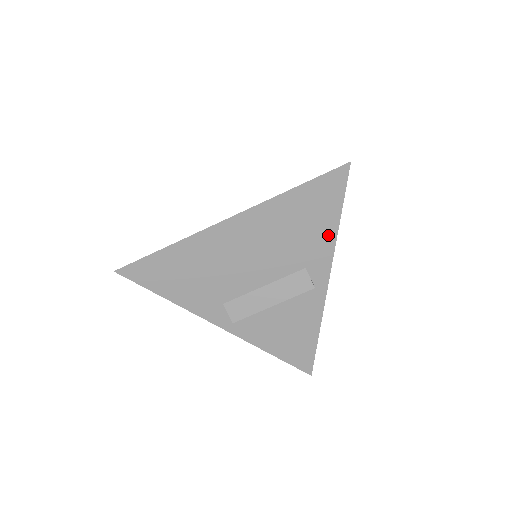
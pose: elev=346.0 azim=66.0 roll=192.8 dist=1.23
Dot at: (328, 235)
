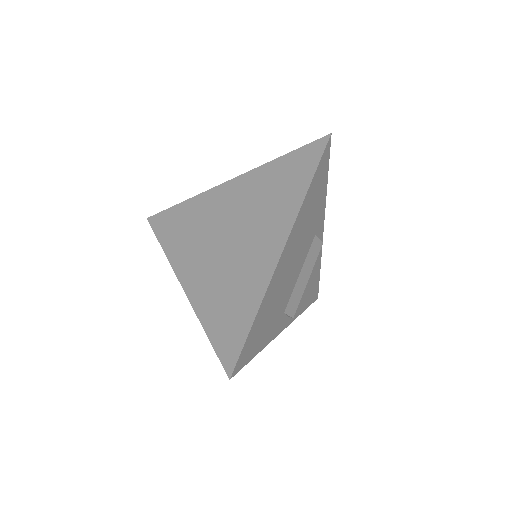
Dot at: (323, 199)
